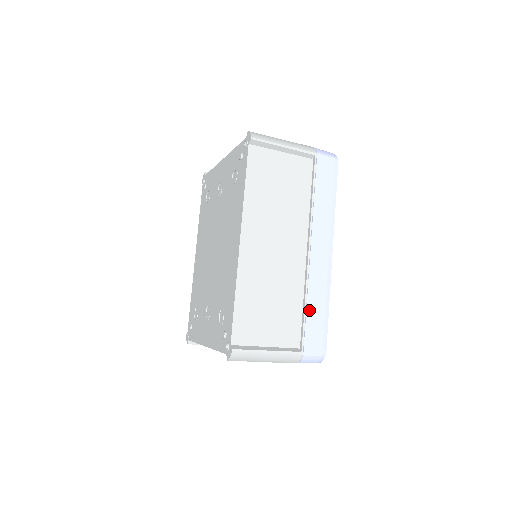
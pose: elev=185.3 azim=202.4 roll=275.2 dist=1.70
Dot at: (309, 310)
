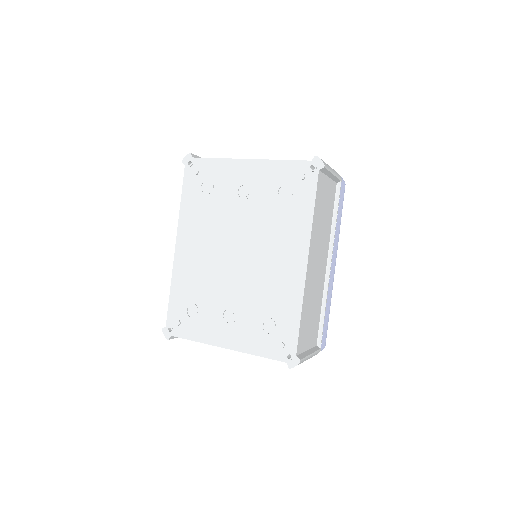
Dot at: (326, 314)
